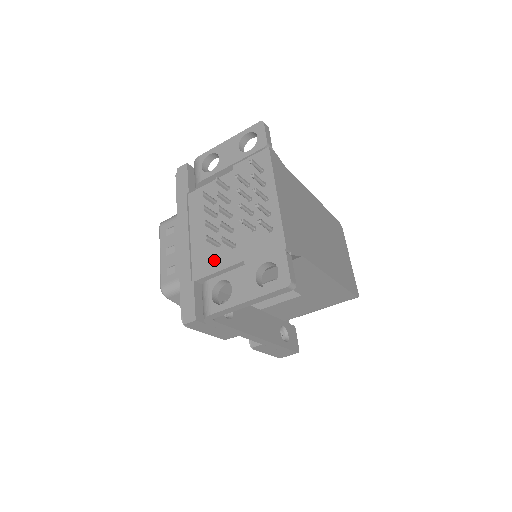
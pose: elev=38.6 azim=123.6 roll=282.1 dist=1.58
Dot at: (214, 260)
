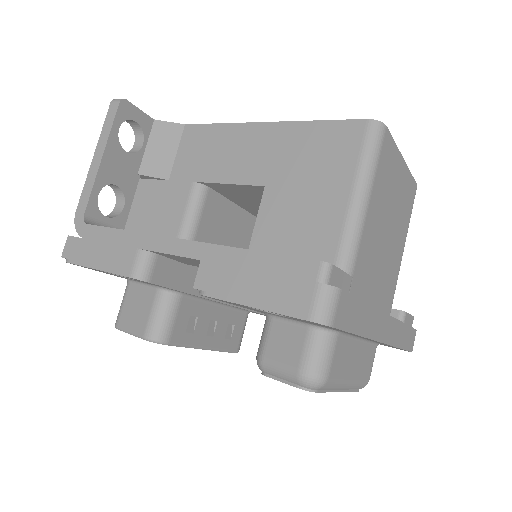
Dot at: occluded
